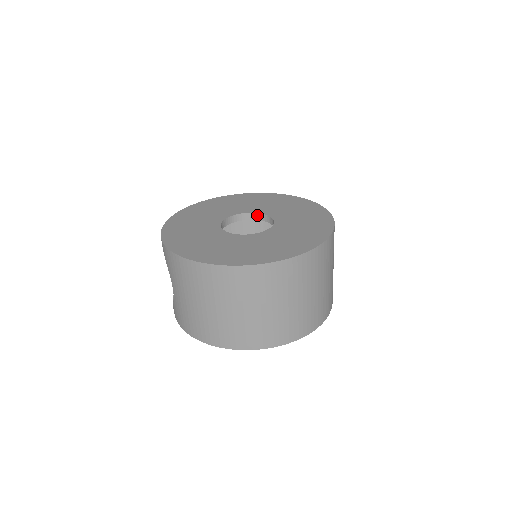
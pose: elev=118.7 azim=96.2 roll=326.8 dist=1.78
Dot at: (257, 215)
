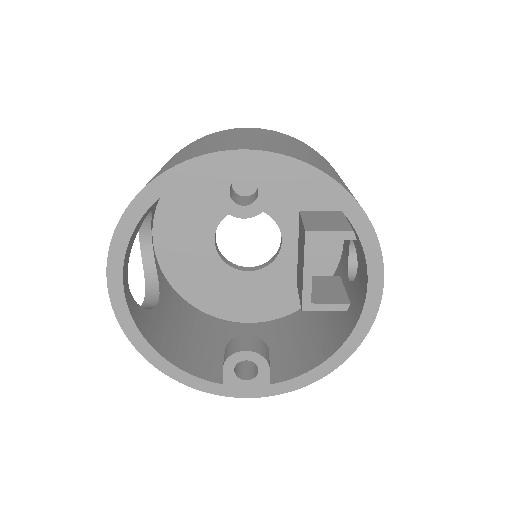
Dot at: (263, 265)
